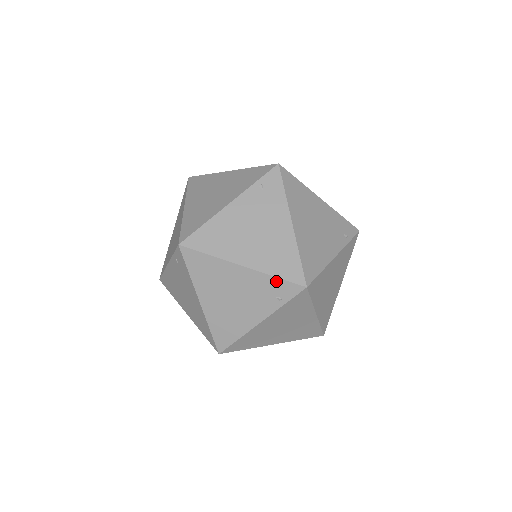
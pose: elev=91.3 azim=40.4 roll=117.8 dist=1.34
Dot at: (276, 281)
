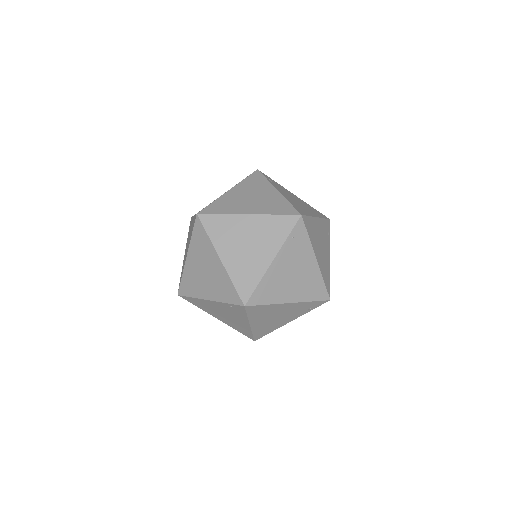
Dot at: (311, 303)
